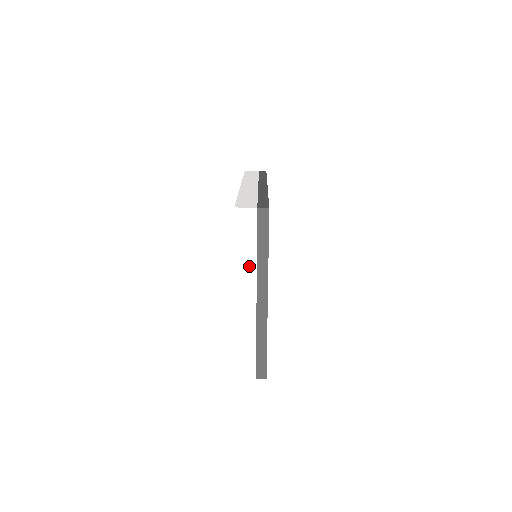
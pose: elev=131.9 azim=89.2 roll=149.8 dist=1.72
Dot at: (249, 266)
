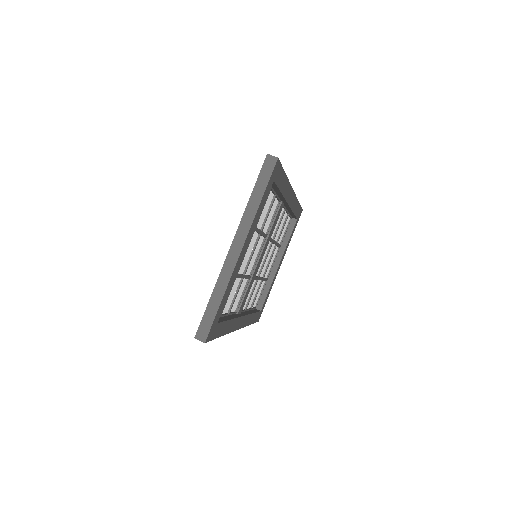
Dot at: (237, 209)
